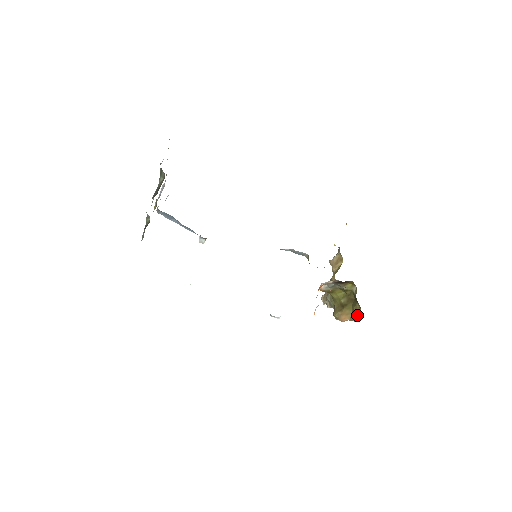
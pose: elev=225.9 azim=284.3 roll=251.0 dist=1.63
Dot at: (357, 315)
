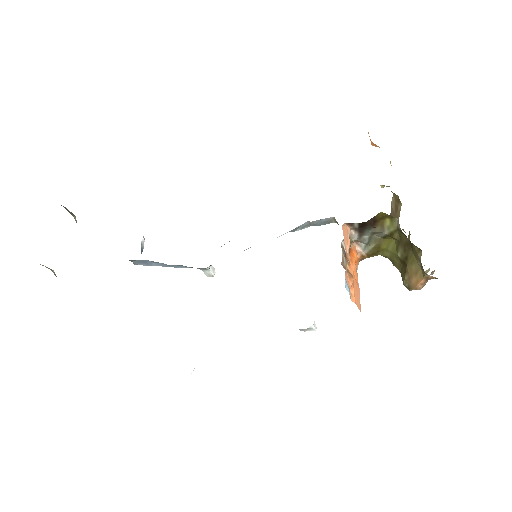
Dot at: (420, 264)
